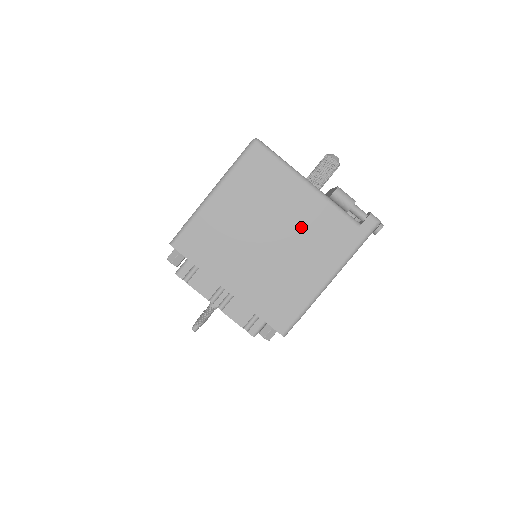
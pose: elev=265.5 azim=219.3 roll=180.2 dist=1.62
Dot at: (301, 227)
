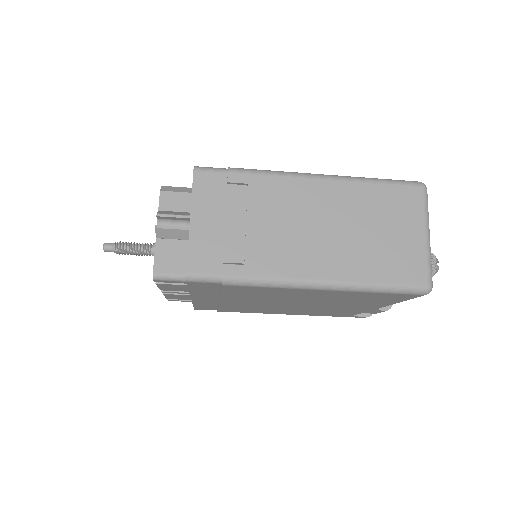
Dot at: (323, 309)
